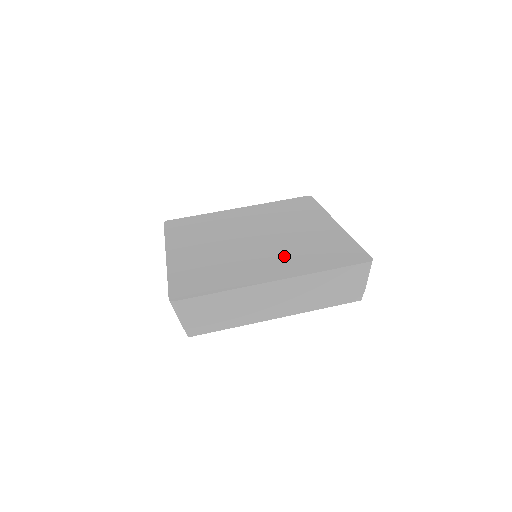
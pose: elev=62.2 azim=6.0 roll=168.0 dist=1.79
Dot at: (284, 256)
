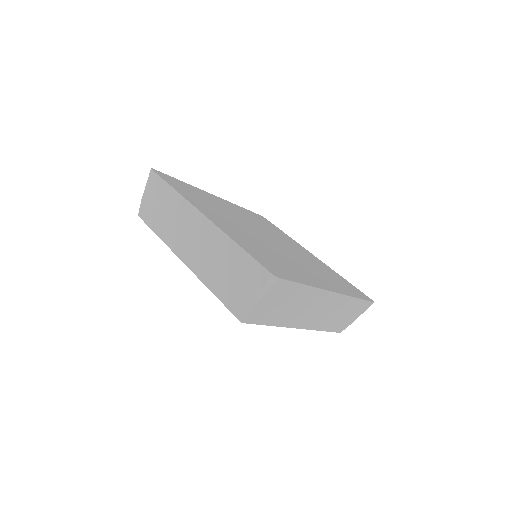
Dot at: (247, 235)
